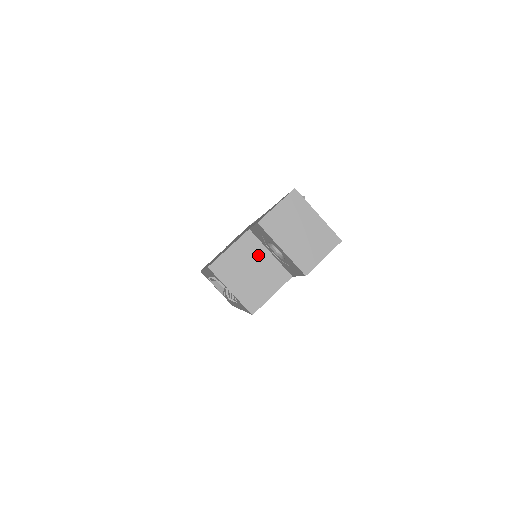
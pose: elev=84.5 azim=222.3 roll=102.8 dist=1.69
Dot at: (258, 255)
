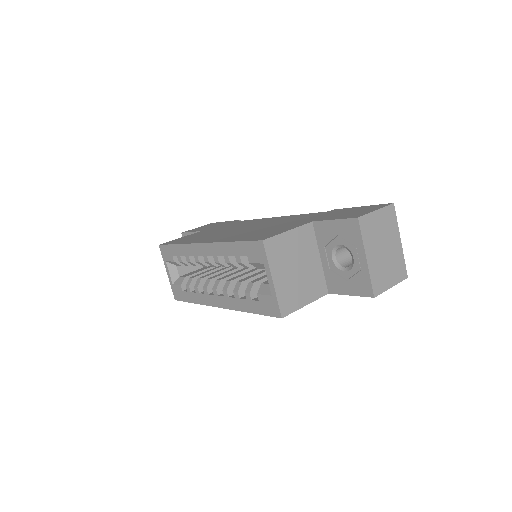
Dot at: (310, 254)
